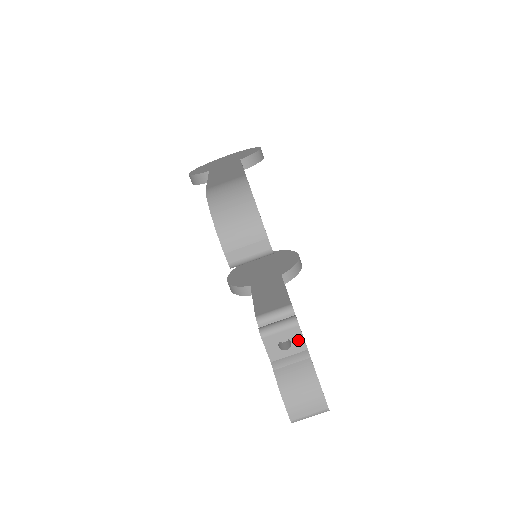
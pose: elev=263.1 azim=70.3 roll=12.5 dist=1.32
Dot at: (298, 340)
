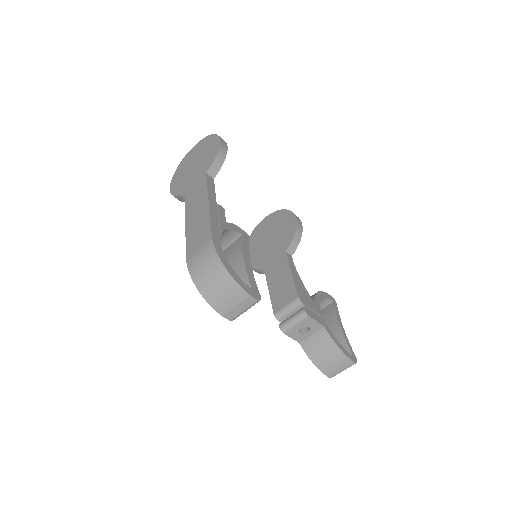
Dot at: (313, 324)
